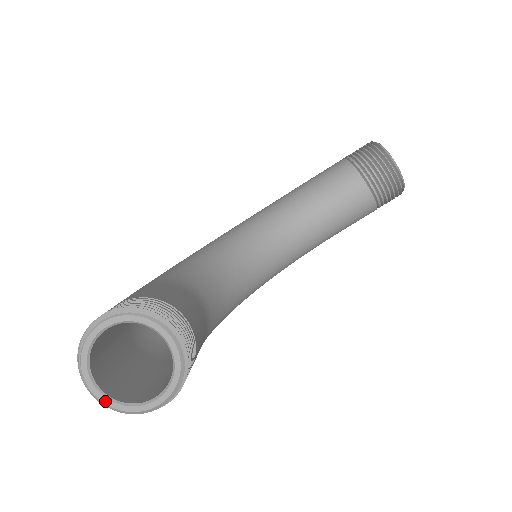
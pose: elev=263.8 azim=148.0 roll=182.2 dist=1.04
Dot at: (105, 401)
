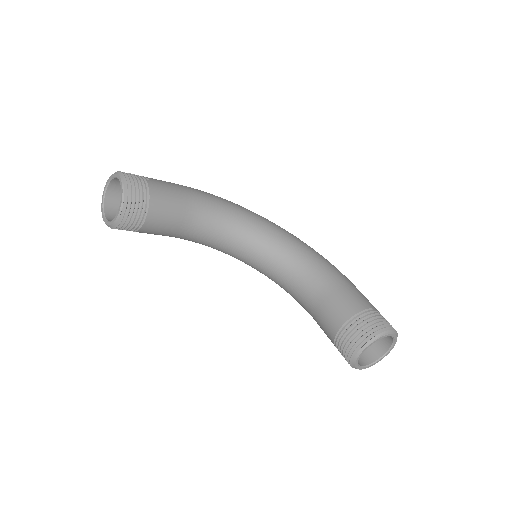
Dot at: (103, 195)
